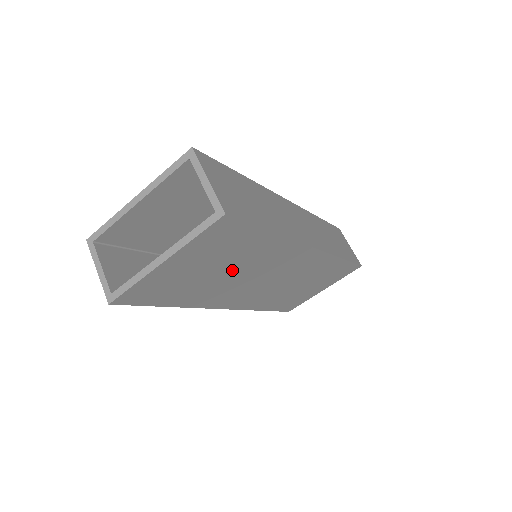
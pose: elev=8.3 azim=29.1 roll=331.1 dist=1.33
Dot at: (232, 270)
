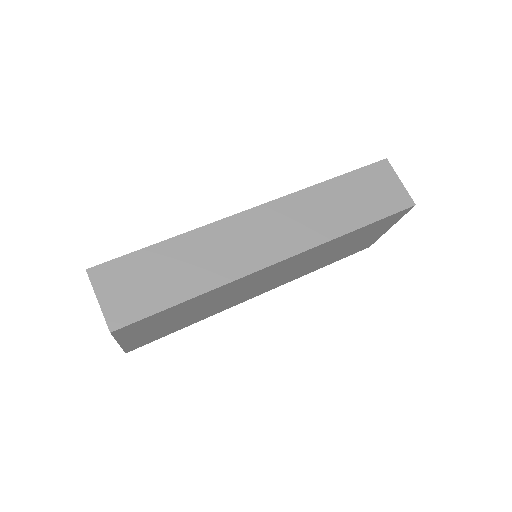
Dot at: (202, 307)
